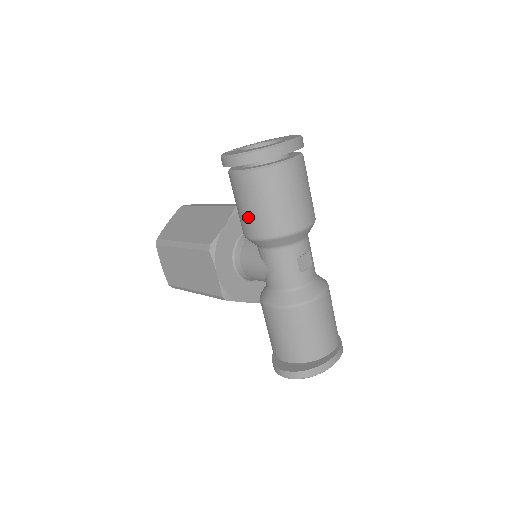
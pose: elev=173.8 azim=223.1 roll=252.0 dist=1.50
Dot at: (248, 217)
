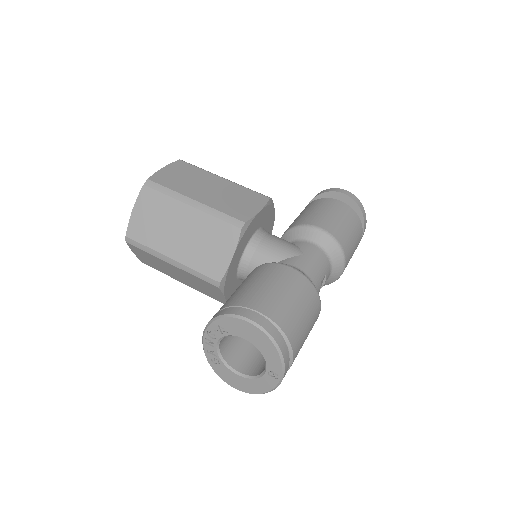
Dot at: occluded
